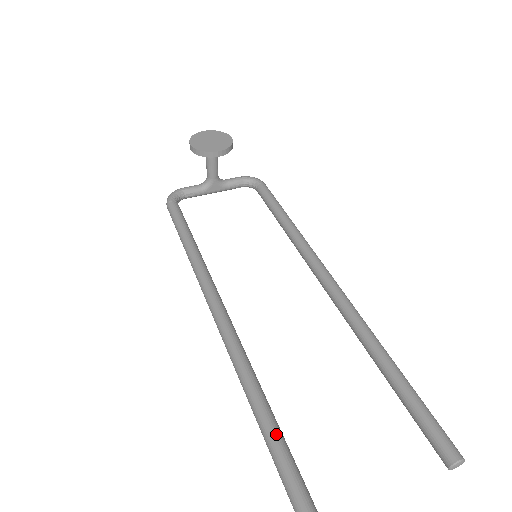
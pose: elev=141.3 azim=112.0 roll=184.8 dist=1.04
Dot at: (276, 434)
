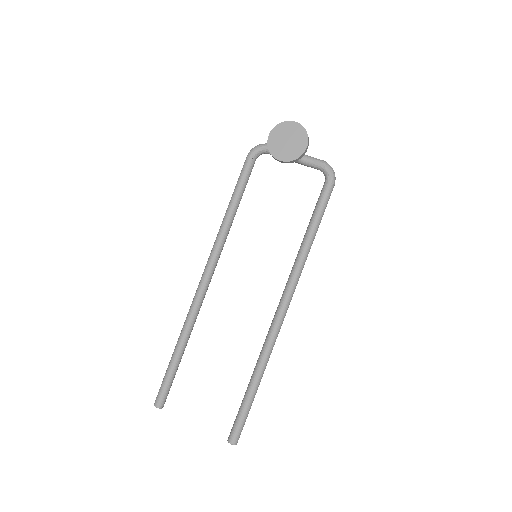
Dot at: (173, 364)
